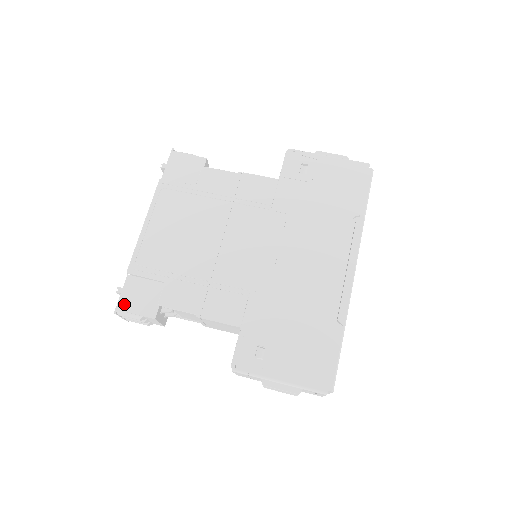
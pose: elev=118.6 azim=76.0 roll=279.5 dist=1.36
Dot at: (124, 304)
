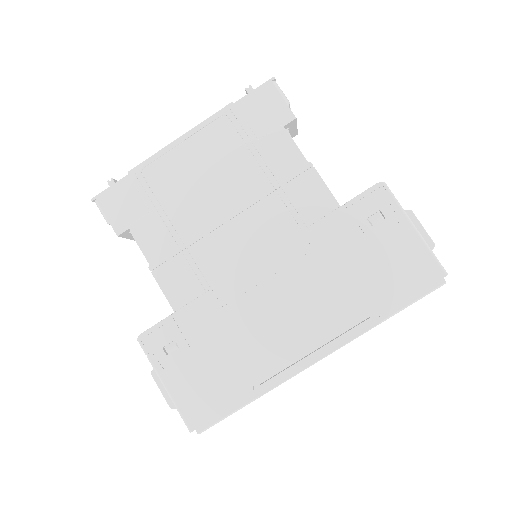
Dot at: (105, 199)
